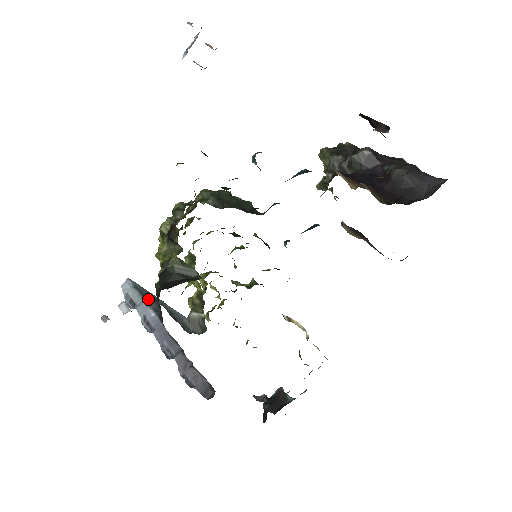
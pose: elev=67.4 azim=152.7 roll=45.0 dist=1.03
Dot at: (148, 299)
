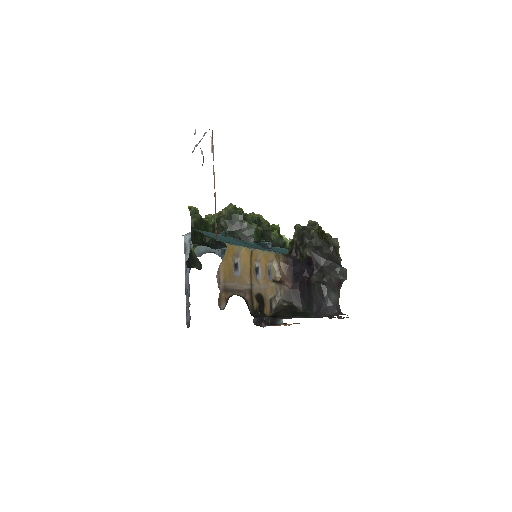
Dot at: (194, 250)
